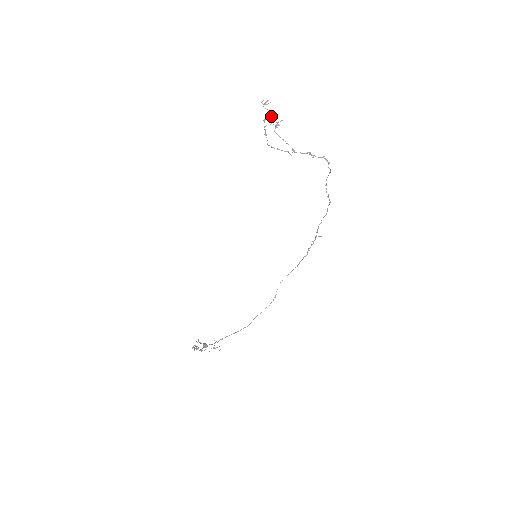
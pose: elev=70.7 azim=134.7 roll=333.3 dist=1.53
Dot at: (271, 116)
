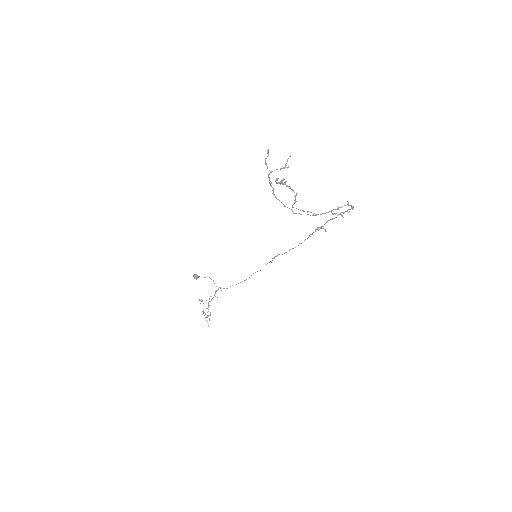
Dot at: (285, 184)
